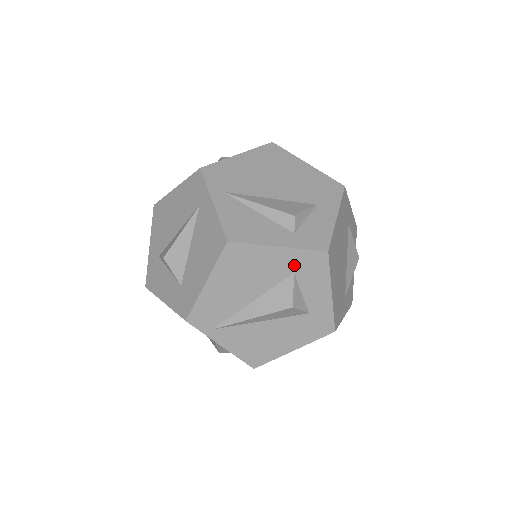
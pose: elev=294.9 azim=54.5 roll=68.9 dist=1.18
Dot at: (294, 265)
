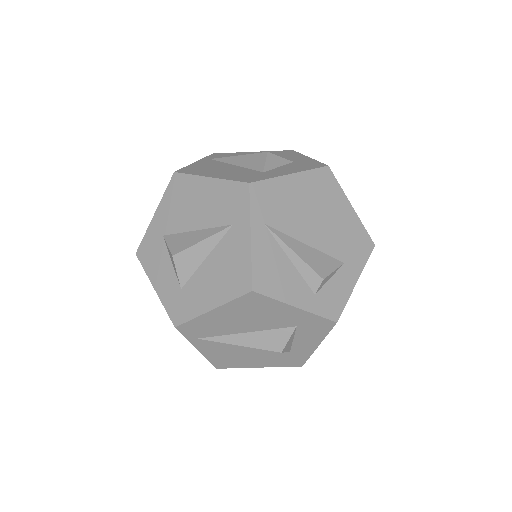
Dot at: (301, 322)
